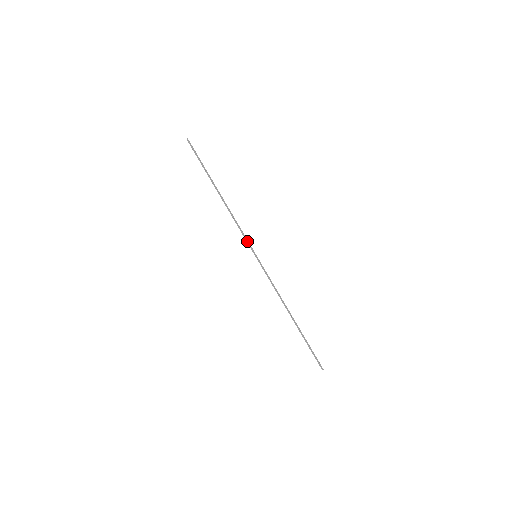
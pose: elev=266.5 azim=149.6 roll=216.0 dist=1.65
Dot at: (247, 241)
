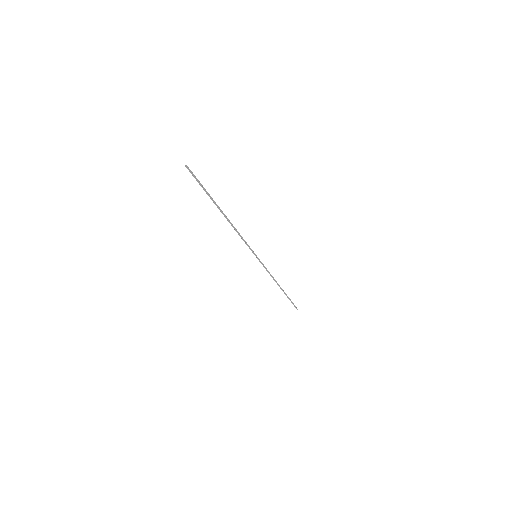
Dot at: (249, 247)
